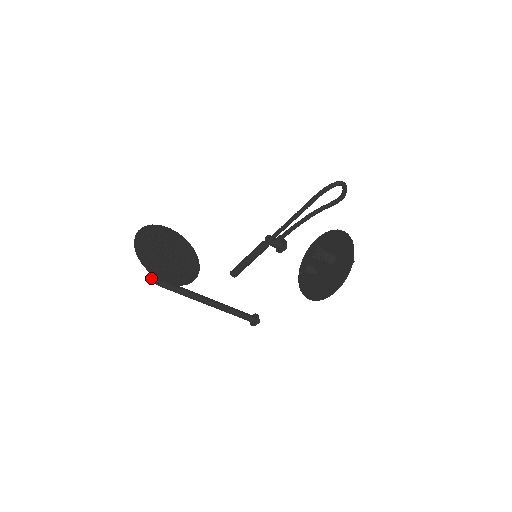
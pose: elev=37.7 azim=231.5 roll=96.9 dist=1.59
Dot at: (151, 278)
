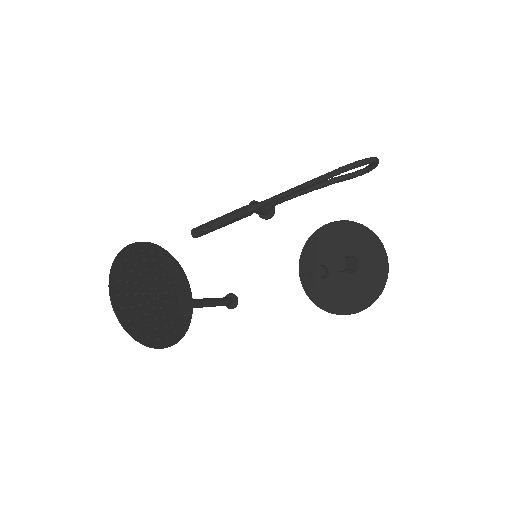
Dot at: occluded
